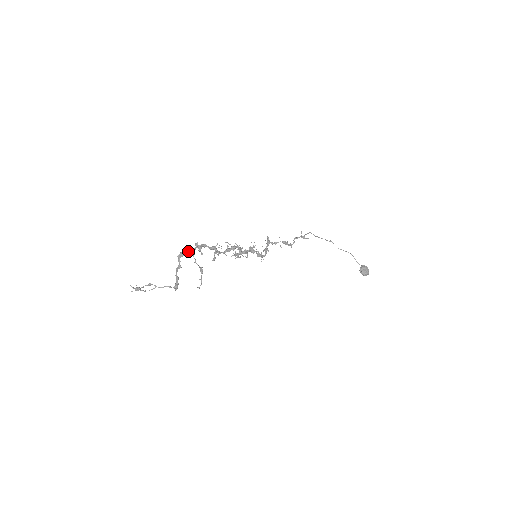
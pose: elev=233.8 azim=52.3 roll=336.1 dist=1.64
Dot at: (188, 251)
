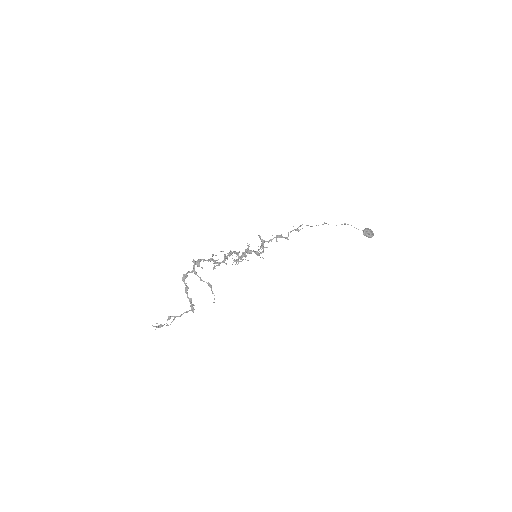
Dot at: (189, 271)
